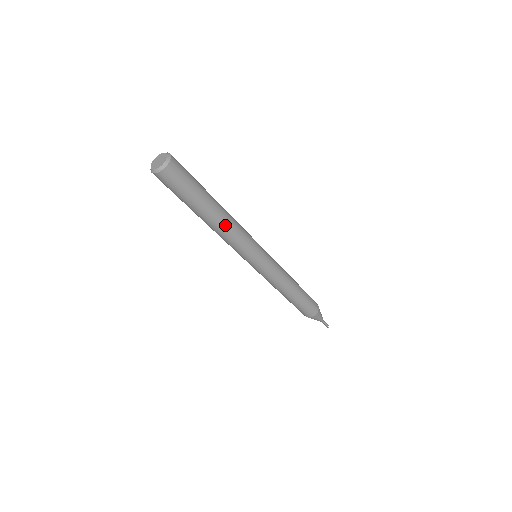
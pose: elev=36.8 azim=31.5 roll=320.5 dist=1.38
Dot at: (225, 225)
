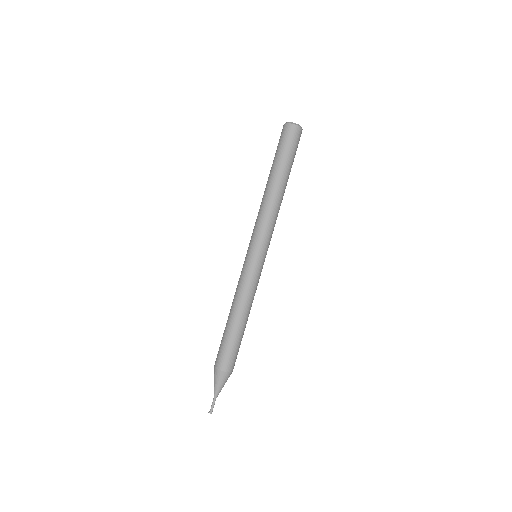
Dot at: (281, 202)
